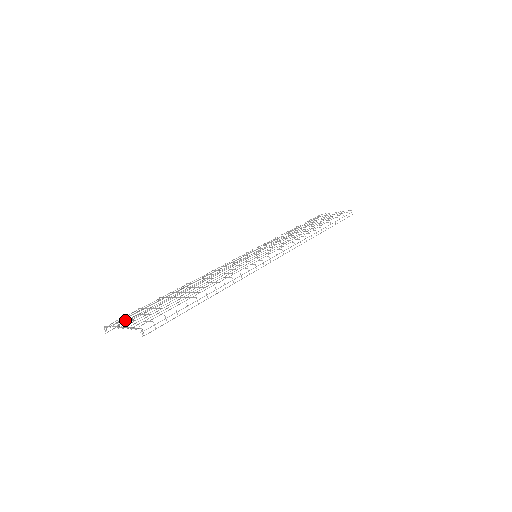
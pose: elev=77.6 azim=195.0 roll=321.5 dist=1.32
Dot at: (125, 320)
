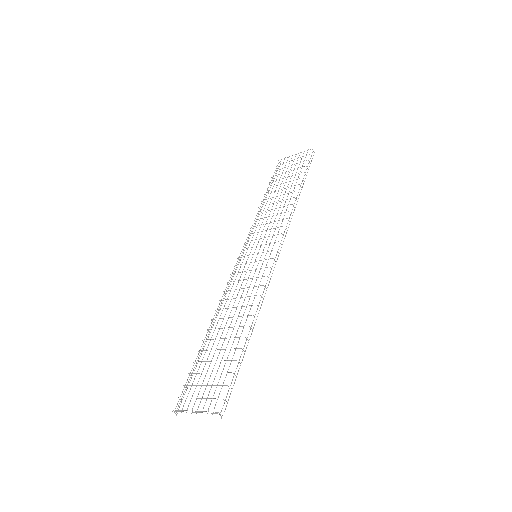
Dot at: occluded
